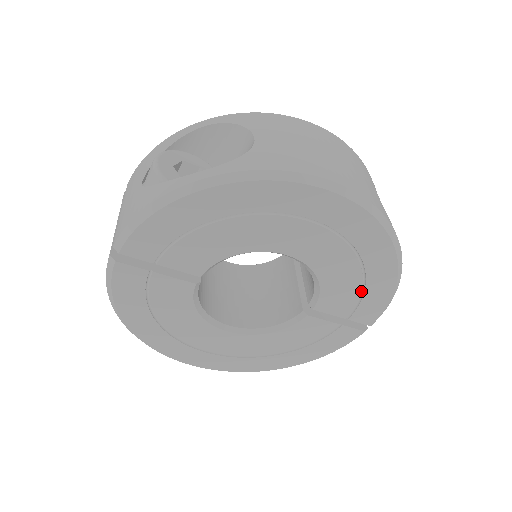
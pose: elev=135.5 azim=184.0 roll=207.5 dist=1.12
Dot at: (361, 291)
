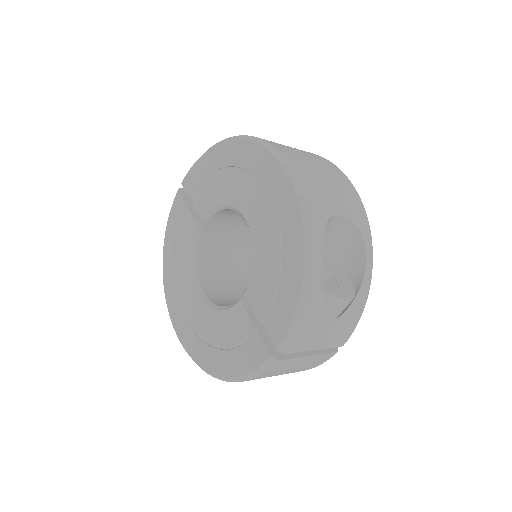
Dot at: (278, 288)
